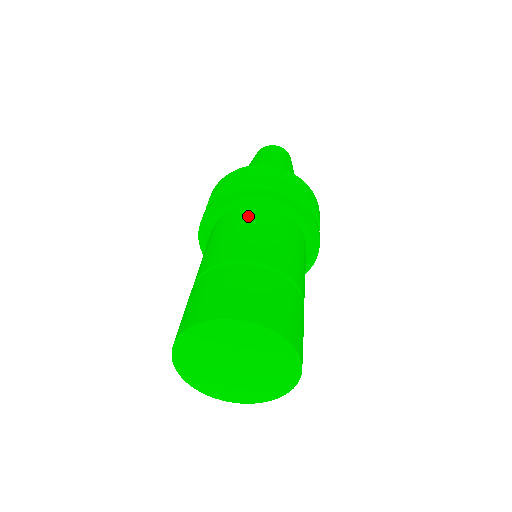
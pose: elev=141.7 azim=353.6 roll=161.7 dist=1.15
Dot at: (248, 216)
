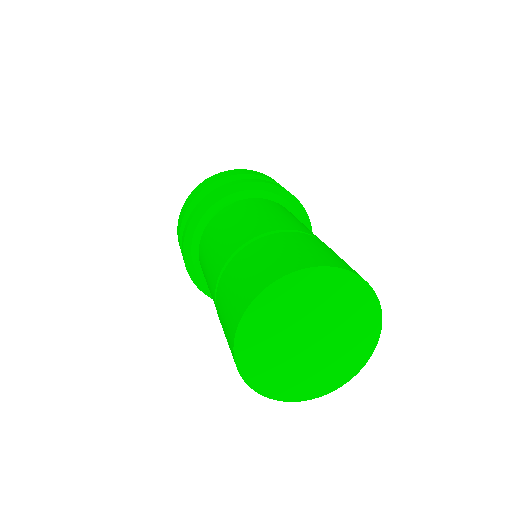
Dot at: (223, 218)
